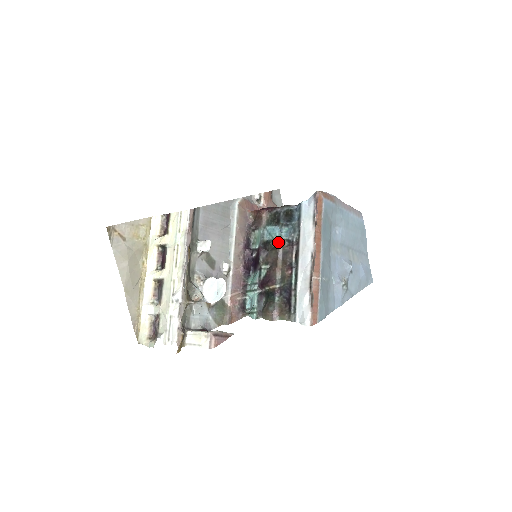
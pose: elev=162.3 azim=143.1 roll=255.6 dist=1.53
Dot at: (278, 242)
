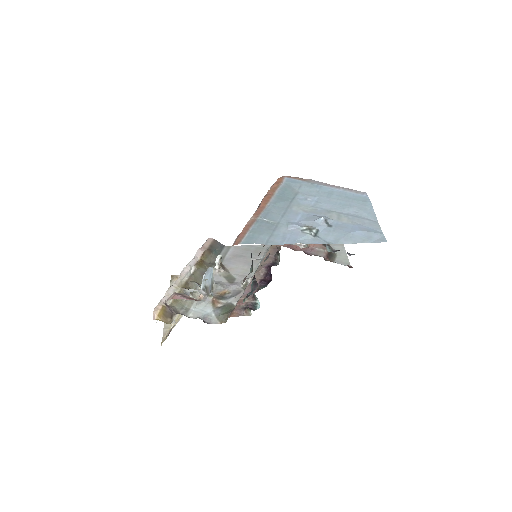
Dot at: occluded
